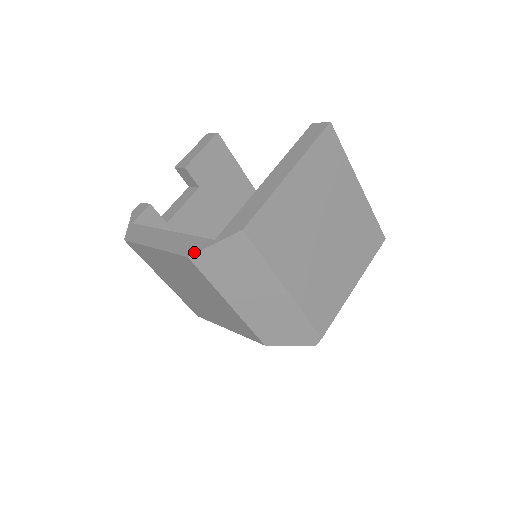
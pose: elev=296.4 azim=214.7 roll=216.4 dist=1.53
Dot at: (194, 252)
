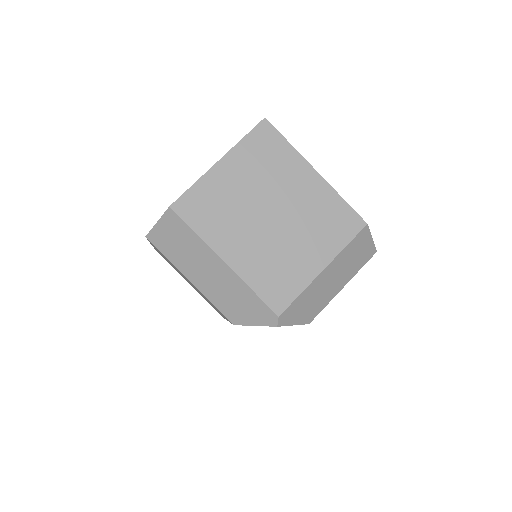
Dot at: (149, 232)
